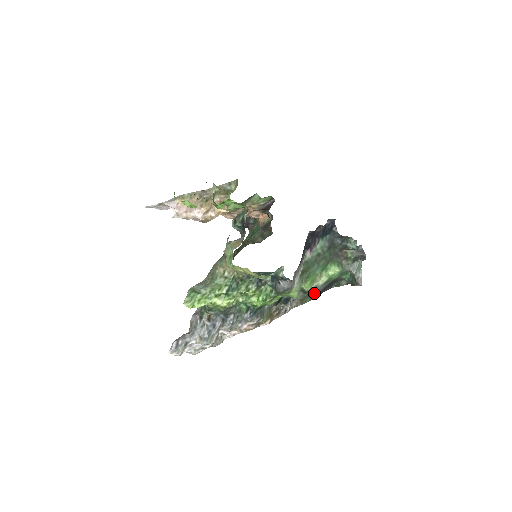
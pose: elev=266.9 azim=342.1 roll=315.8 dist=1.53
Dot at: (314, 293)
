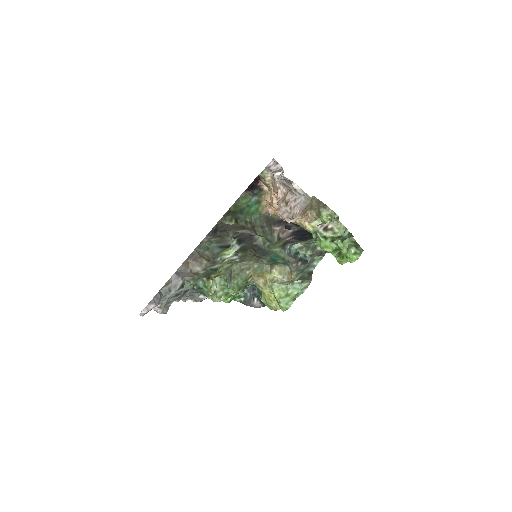
Dot at: occluded
